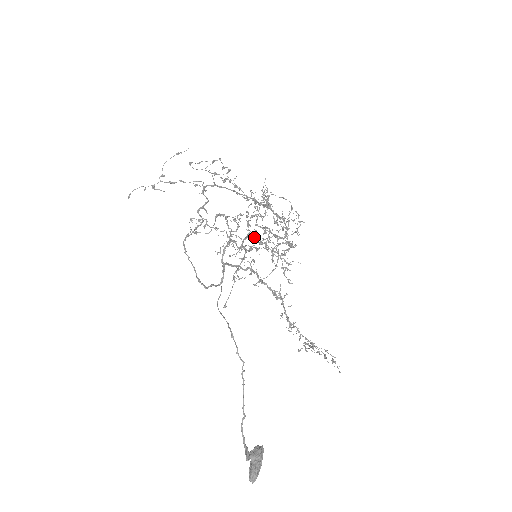
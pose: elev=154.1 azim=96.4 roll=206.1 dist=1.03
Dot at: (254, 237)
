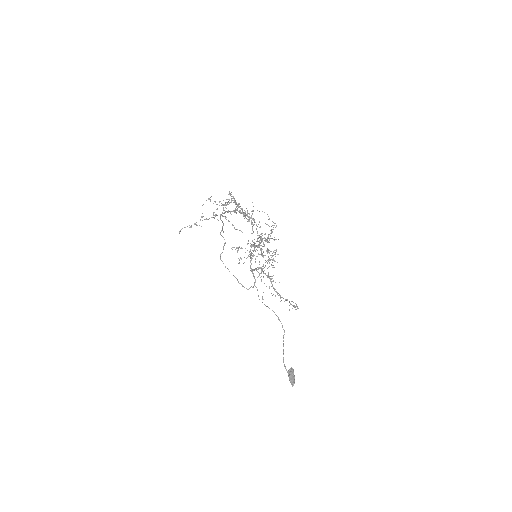
Dot at: occluded
